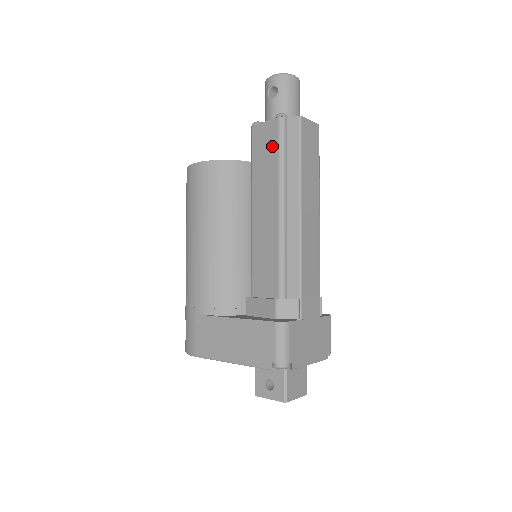
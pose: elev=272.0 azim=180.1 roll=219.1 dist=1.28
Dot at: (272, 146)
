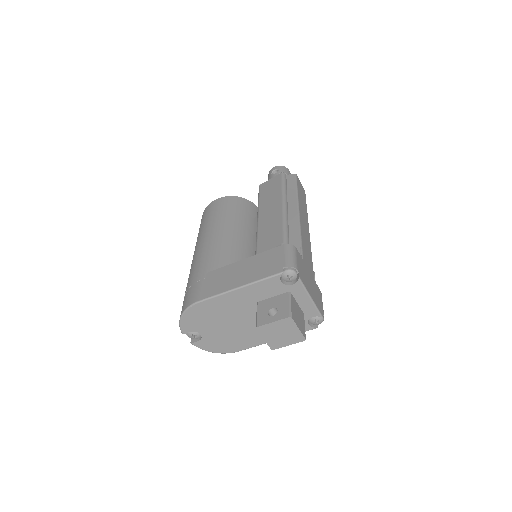
Dot at: (276, 185)
